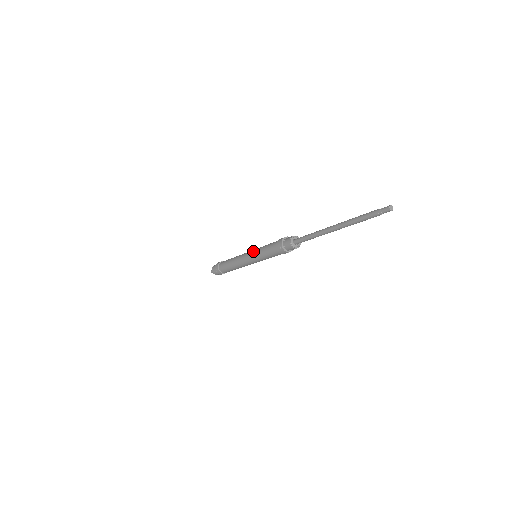
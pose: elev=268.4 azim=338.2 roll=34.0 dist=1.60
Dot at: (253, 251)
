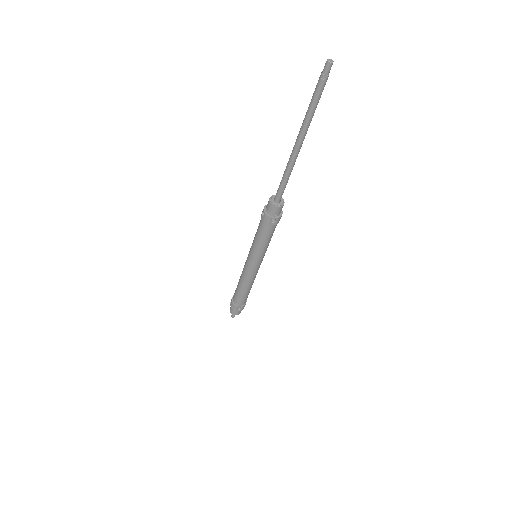
Dot at: occluded
